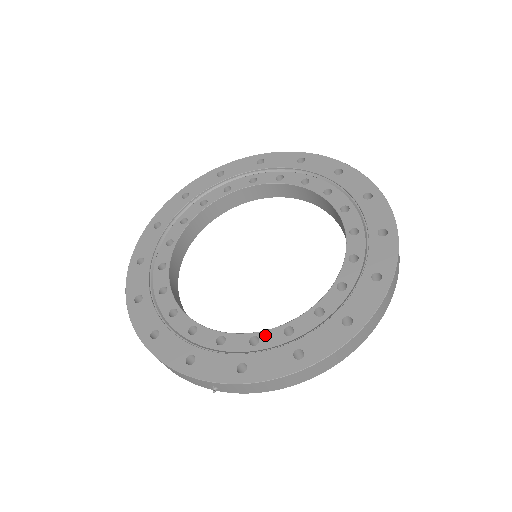
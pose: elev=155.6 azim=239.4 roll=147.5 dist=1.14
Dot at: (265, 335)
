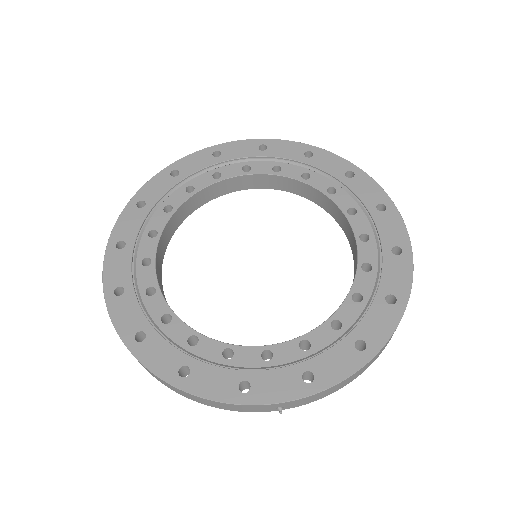
Dot at: (314, 336)
